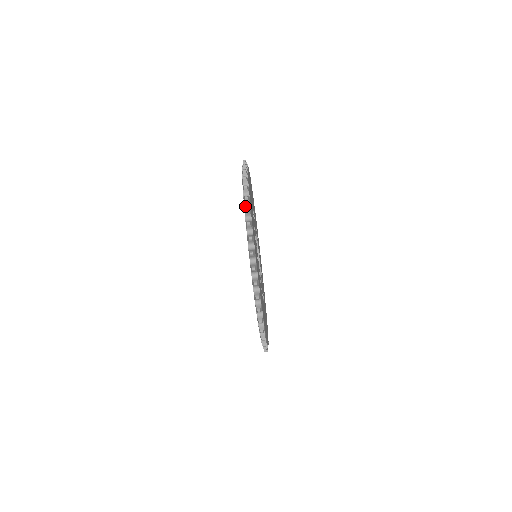
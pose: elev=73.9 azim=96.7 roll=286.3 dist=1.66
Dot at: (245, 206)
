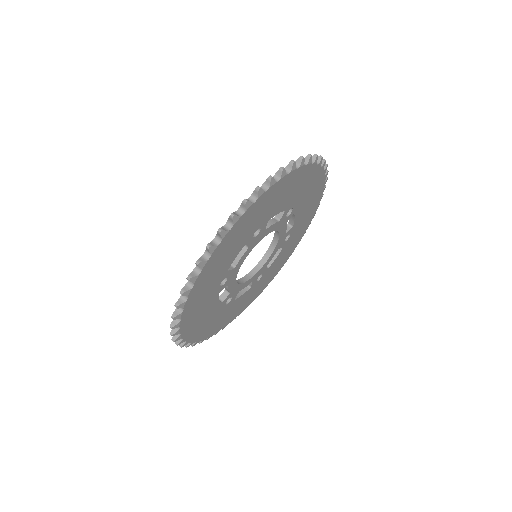
Dot at: occluded
